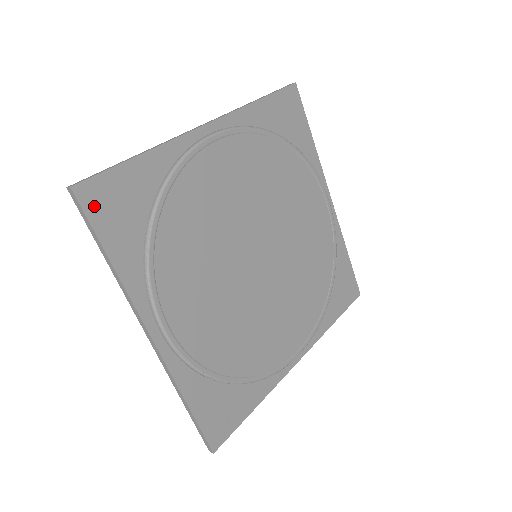
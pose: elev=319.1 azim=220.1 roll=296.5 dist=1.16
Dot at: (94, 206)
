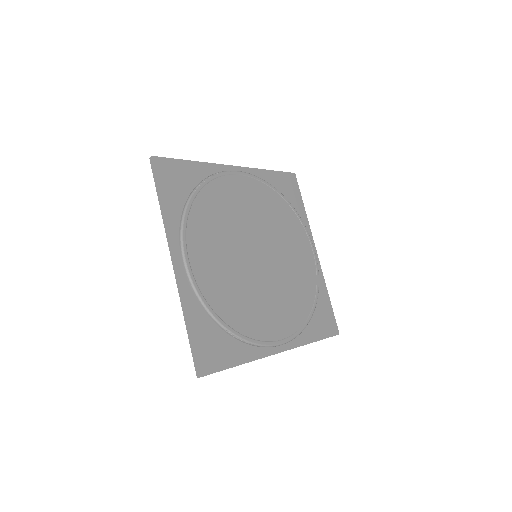
Dot at: (212, 365)
